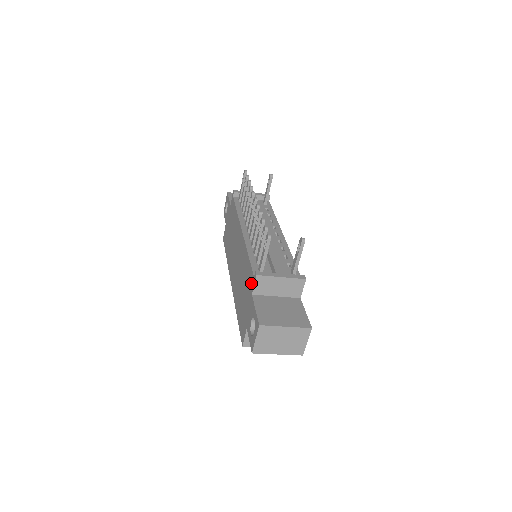
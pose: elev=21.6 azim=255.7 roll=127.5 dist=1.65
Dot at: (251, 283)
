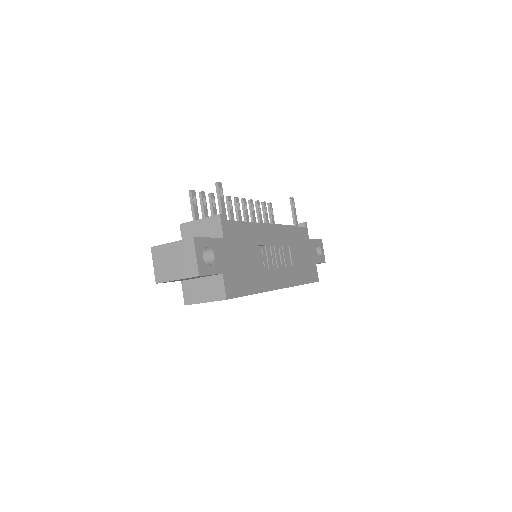
Dot at: occluded
